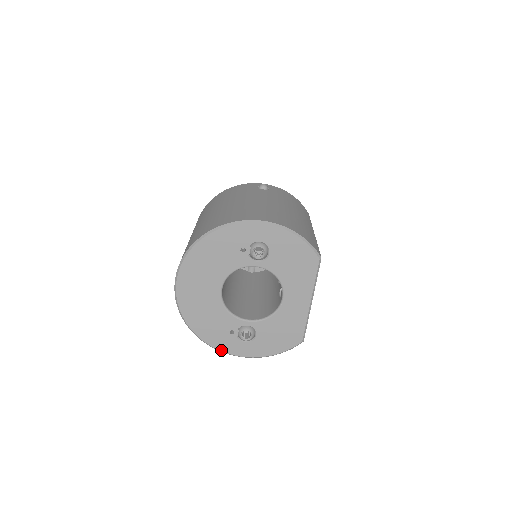
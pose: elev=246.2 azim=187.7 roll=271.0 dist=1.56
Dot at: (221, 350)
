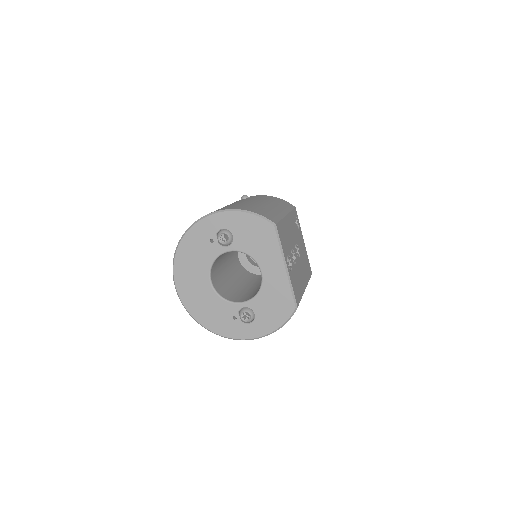
Dot at: (233, 338)
